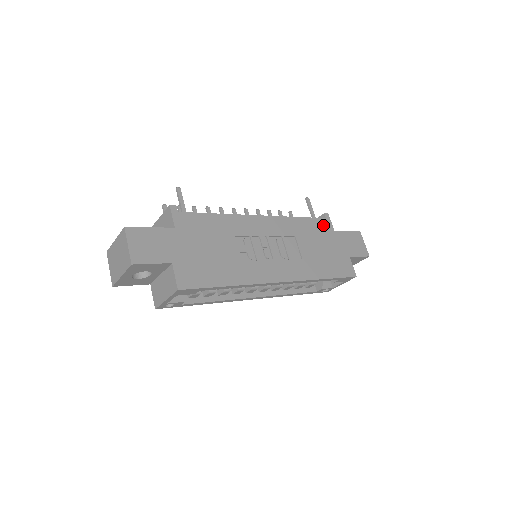
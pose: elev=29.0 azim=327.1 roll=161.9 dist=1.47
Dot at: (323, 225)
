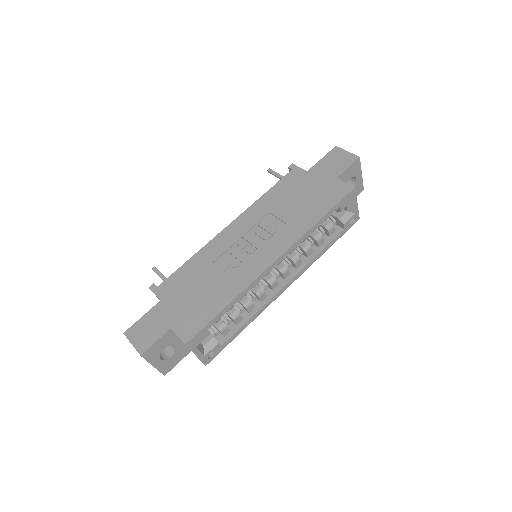
Dot at: (292, 178)
